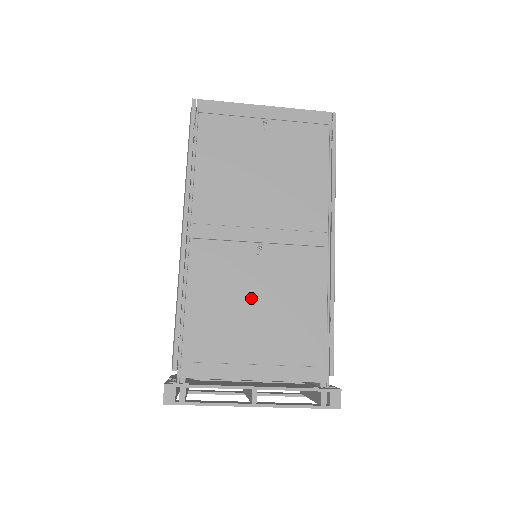
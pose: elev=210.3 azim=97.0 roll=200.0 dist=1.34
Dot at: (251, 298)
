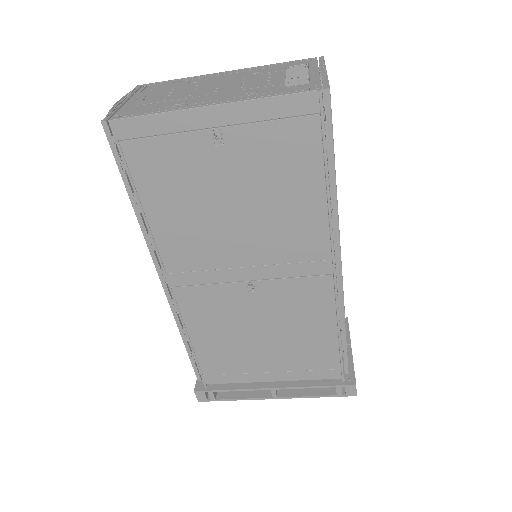
Dot at: (253, 328)
